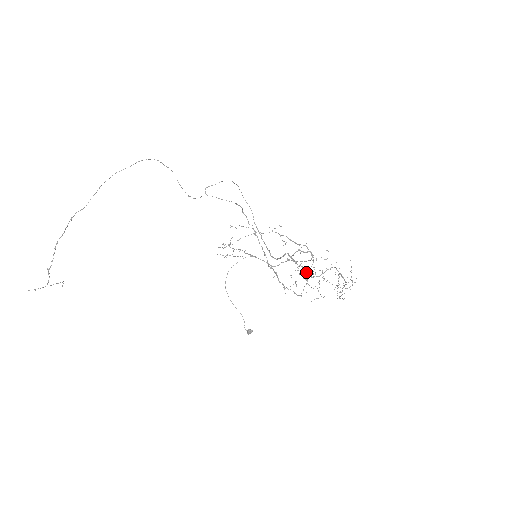
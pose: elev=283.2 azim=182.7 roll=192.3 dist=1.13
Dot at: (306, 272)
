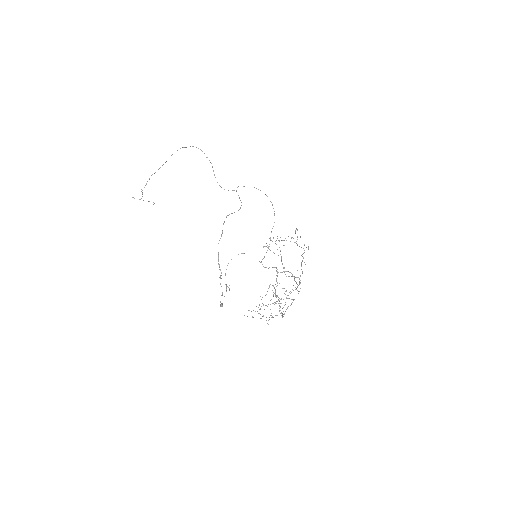
Dot at: (275, 290)
